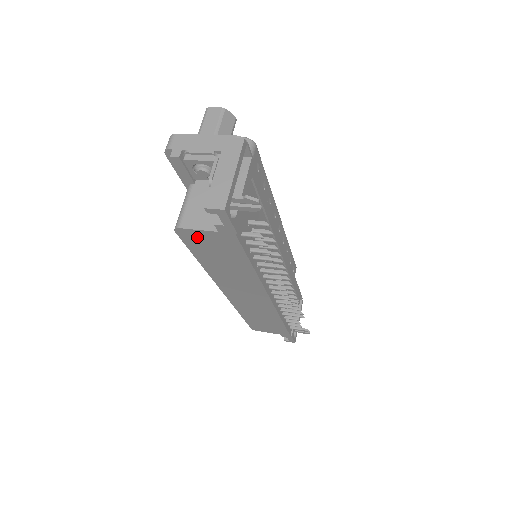
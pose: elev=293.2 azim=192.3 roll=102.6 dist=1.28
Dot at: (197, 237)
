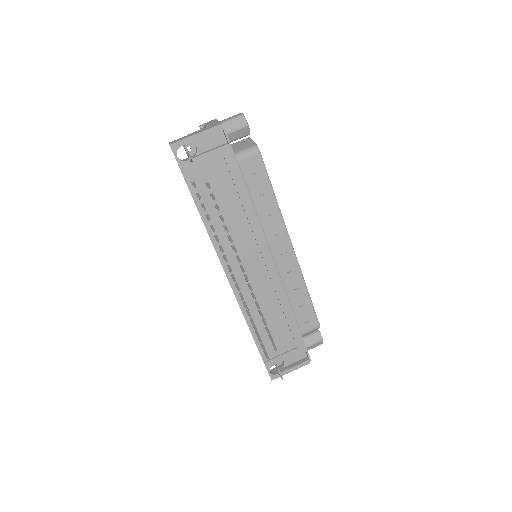
Dot at: occluded
